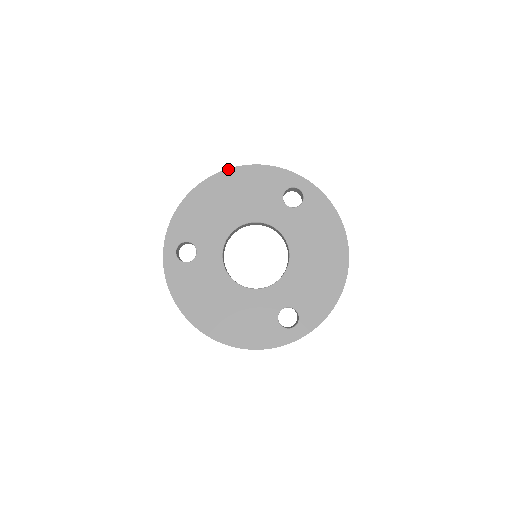
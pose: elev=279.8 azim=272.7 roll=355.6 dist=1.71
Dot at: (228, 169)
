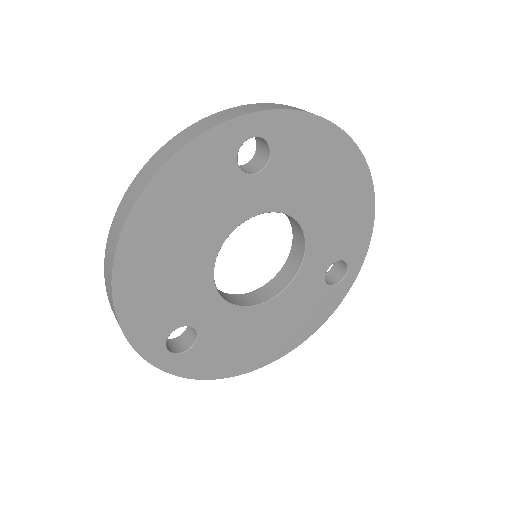
Dot at: (130, 212)
